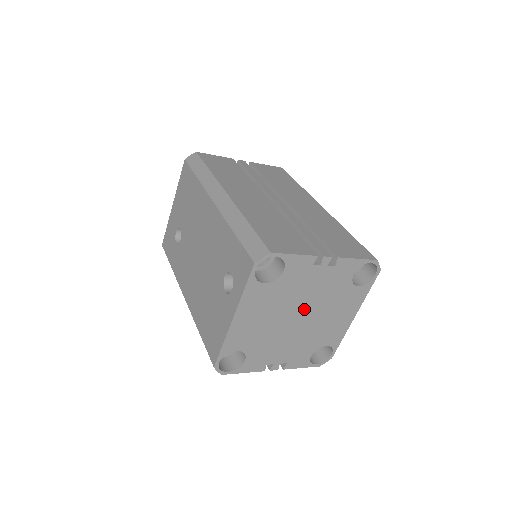
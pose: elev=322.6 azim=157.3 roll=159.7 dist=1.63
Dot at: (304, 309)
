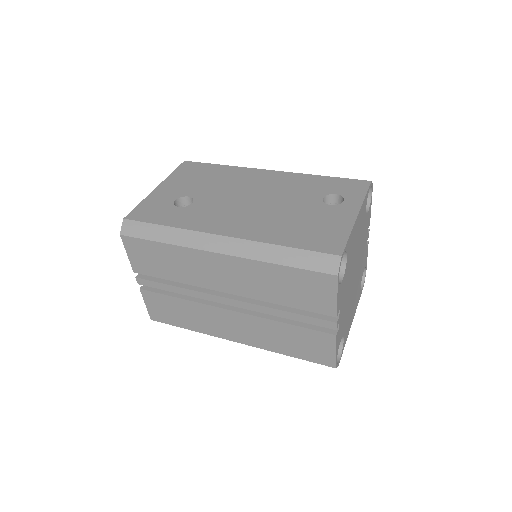
Dot at: (357, 268)
